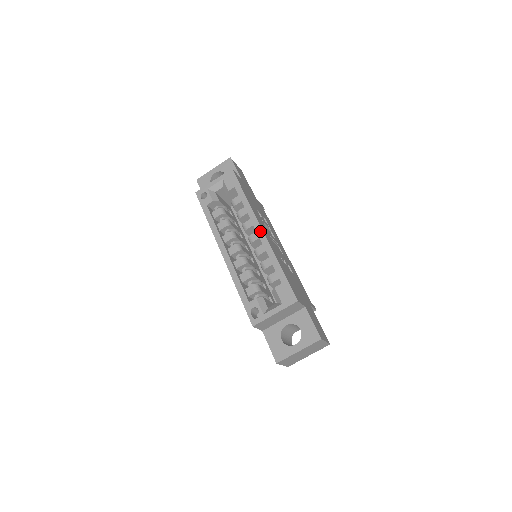
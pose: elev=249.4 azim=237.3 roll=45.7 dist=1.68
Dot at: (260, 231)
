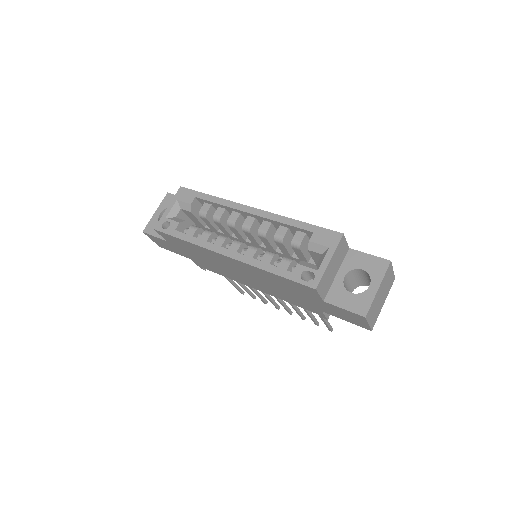
Dot at: (252, 210)
